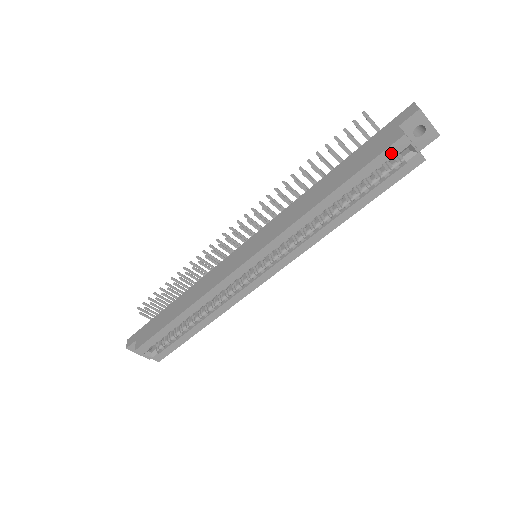
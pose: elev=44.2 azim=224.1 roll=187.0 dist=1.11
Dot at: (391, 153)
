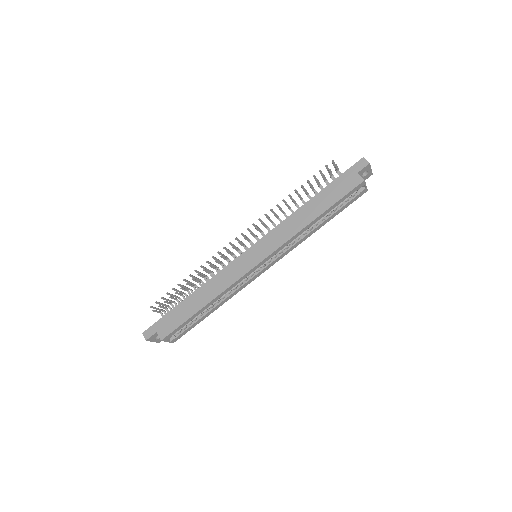
Dot at: (355, 190)
